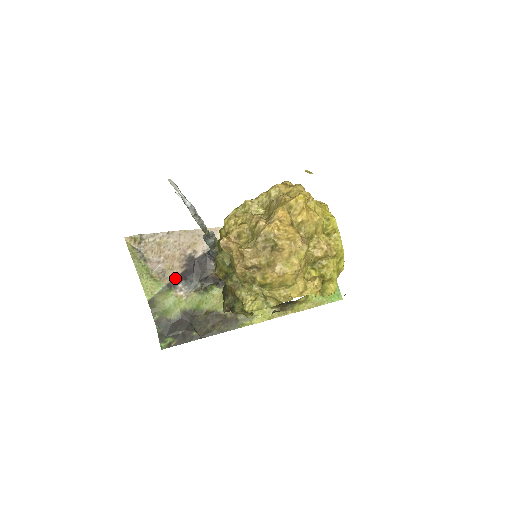
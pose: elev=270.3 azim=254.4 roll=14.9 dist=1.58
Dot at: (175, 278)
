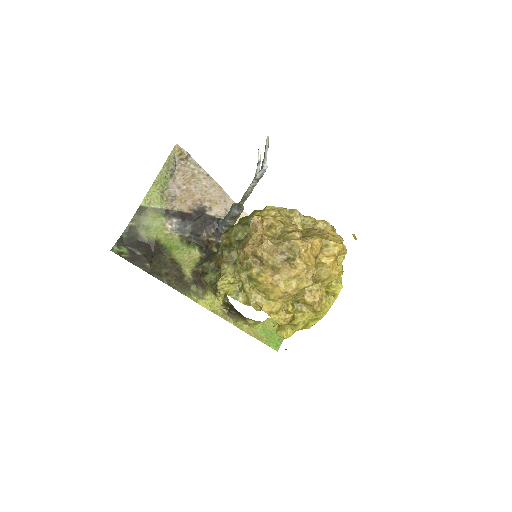
Dot at: (177, 211)
